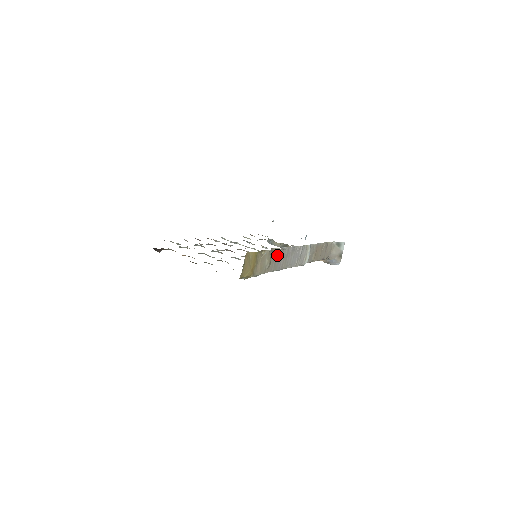
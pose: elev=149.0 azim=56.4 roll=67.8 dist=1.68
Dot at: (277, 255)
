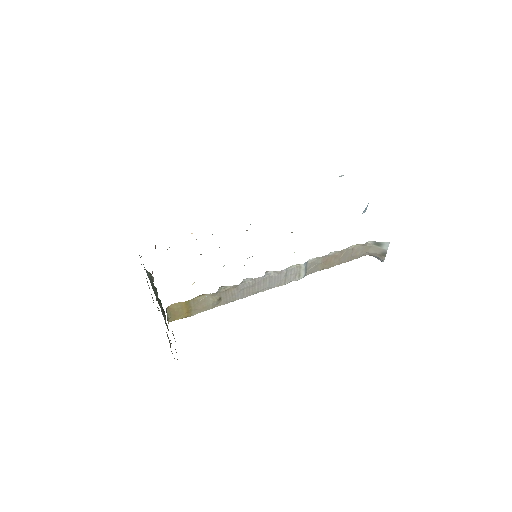
Dot at: (233, 290)
